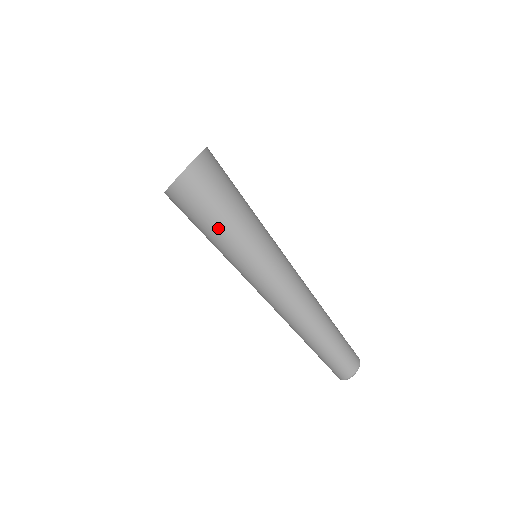
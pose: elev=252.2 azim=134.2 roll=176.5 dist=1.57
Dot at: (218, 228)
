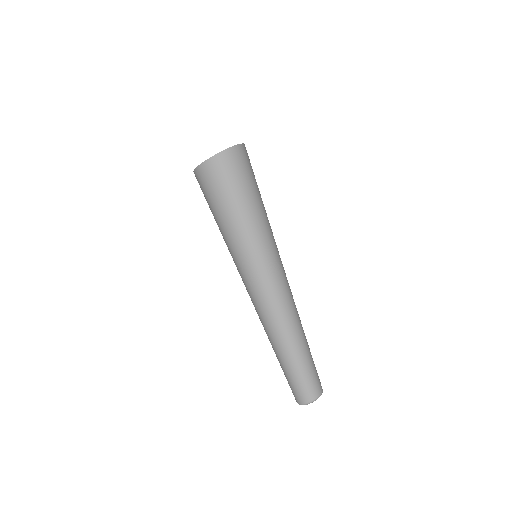
Dot at: (230, 215)
